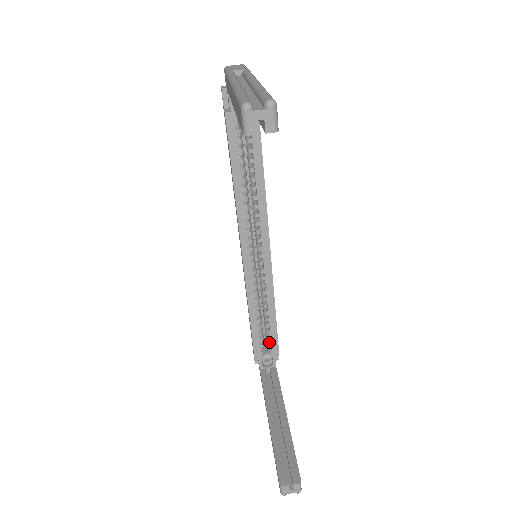
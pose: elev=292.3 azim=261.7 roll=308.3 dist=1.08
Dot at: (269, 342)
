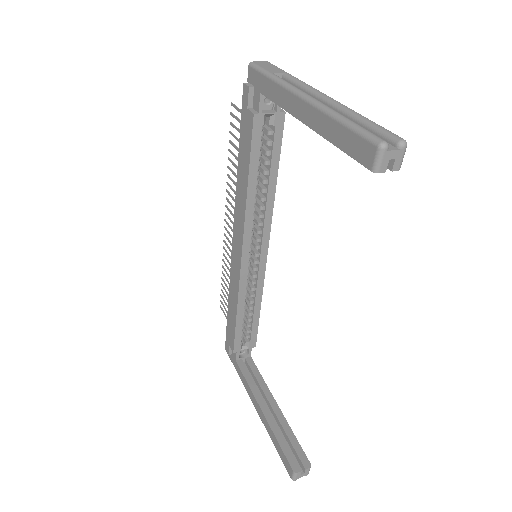
Dot at: (248, 334)
